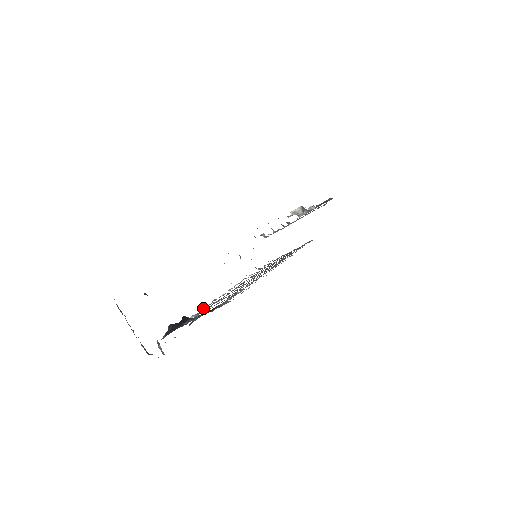
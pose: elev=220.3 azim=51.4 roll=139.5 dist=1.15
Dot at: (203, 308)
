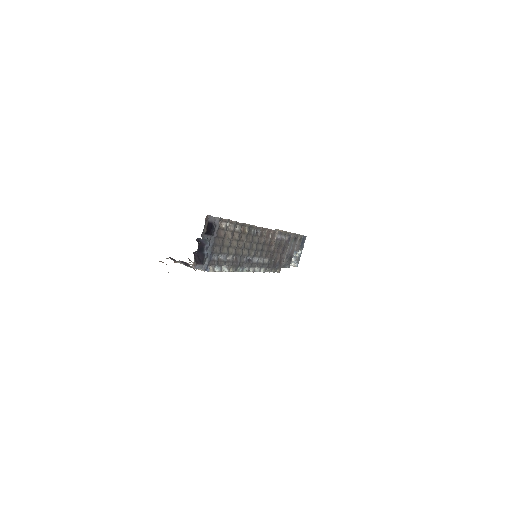
Dot at: (226, 271)
